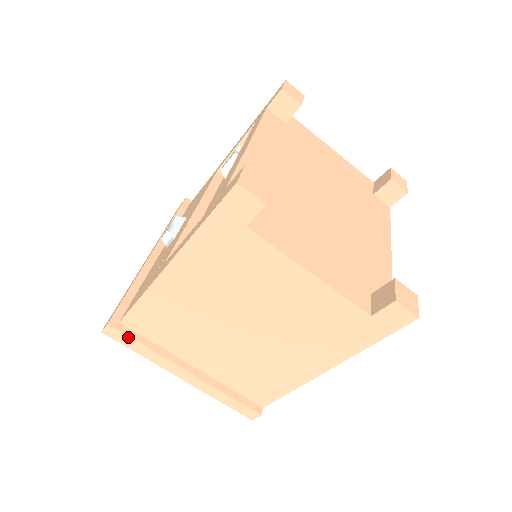
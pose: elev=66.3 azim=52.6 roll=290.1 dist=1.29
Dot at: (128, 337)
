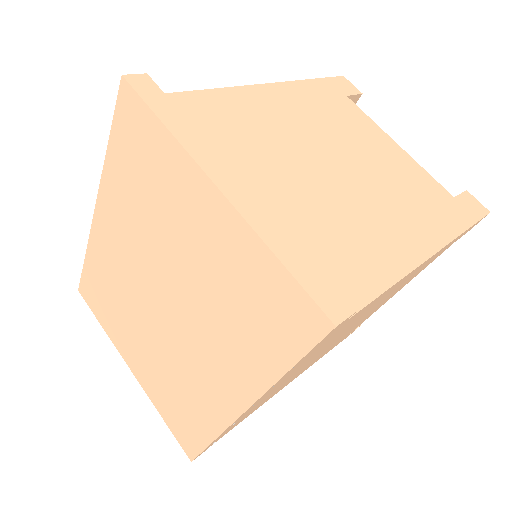
Dot at: (167, 98)
